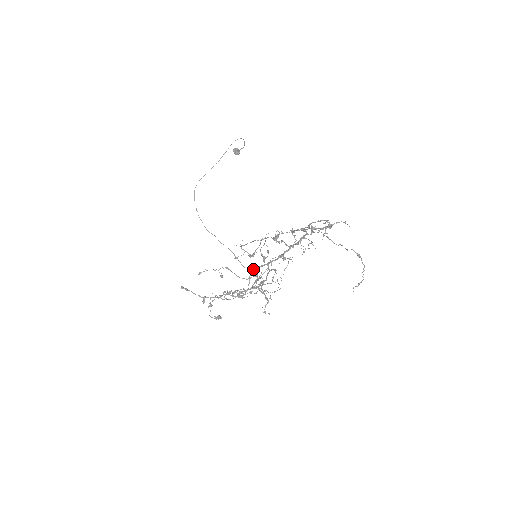
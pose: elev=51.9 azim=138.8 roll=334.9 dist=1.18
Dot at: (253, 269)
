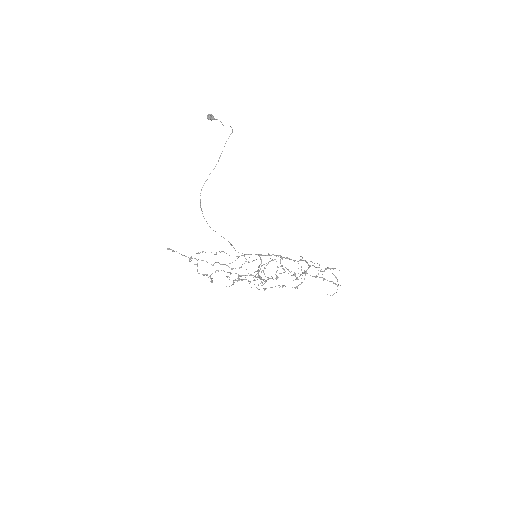
Dot at: occluded
